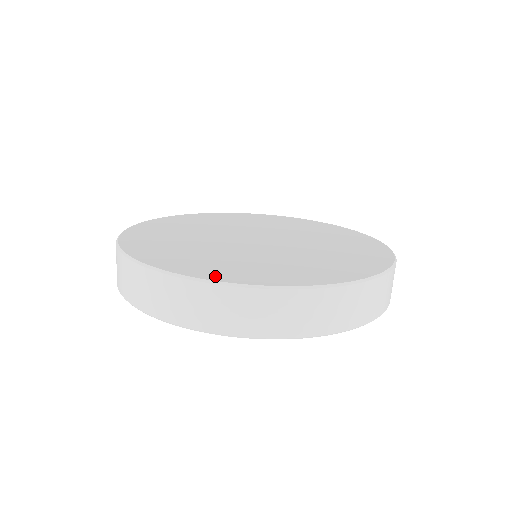
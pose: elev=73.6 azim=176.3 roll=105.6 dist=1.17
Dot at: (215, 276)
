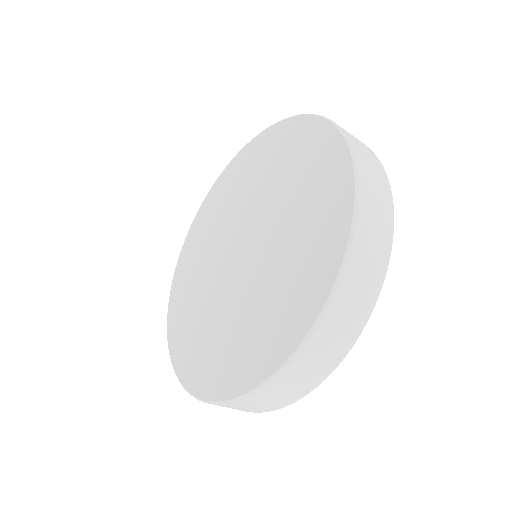
Dot at: (288, 343)
